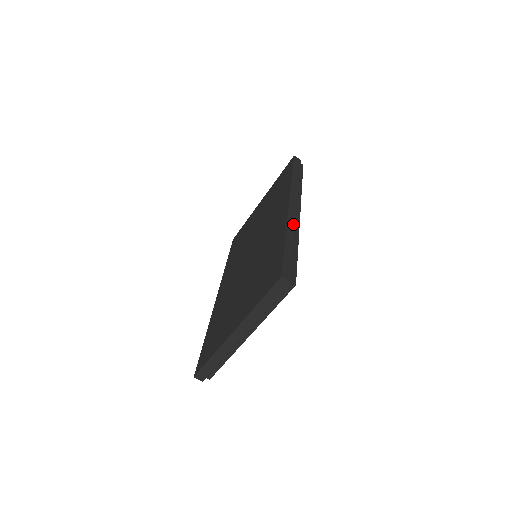
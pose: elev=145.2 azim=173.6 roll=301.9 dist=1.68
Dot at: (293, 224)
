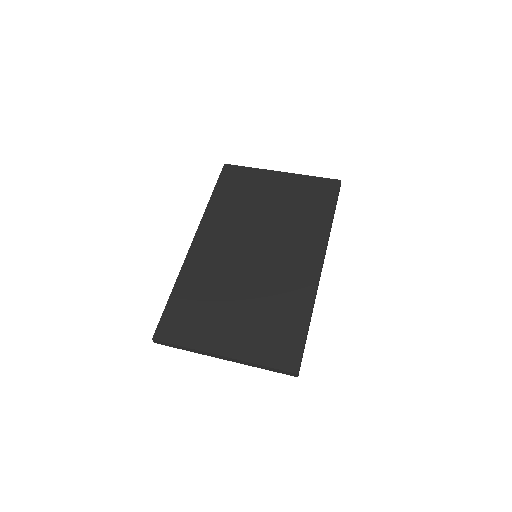
Dot at: occluded
